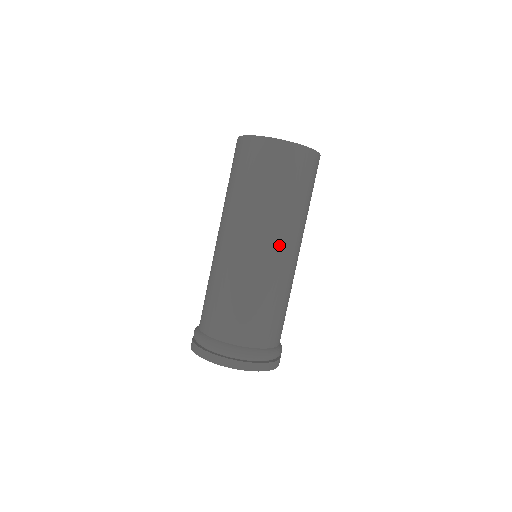
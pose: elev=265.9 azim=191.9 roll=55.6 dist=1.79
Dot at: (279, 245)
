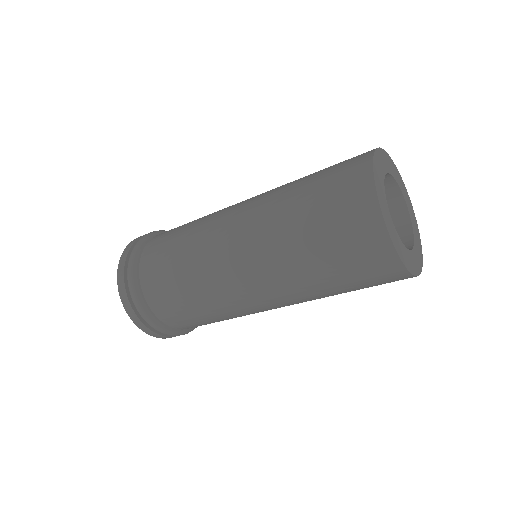
Dot at: occluded
